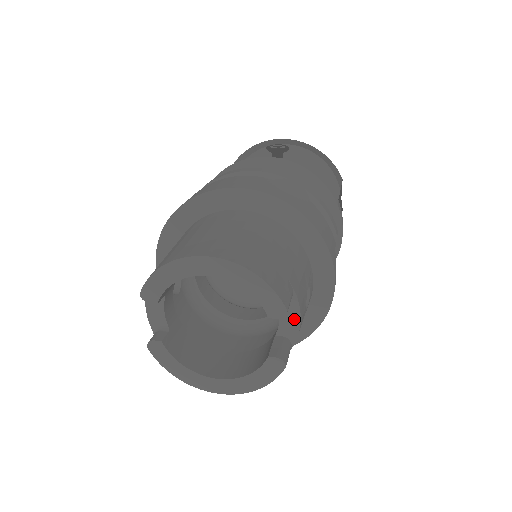
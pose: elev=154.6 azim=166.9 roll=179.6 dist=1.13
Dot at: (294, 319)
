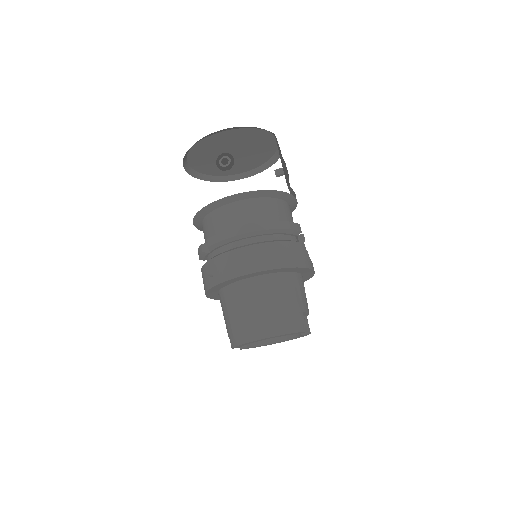
Dot at: (306, 314)
